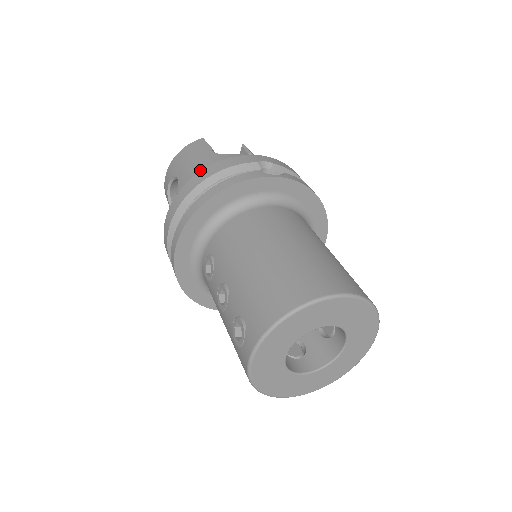
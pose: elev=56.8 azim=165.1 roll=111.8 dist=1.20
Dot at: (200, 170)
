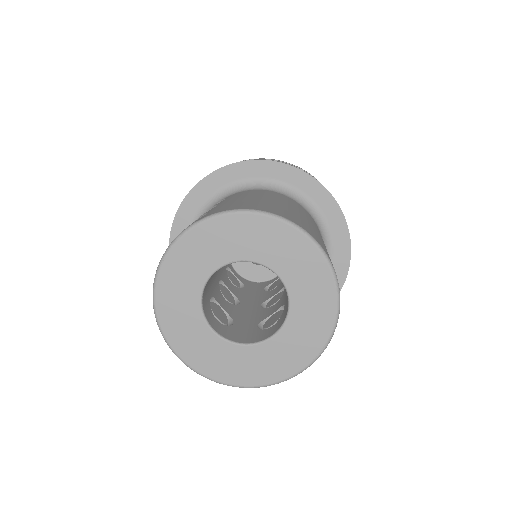
Dot at: occluded
